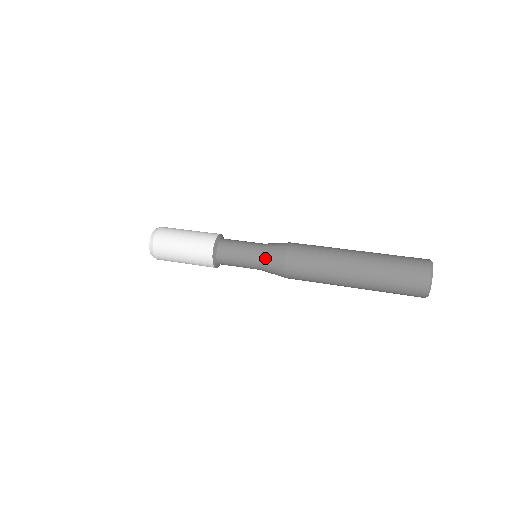
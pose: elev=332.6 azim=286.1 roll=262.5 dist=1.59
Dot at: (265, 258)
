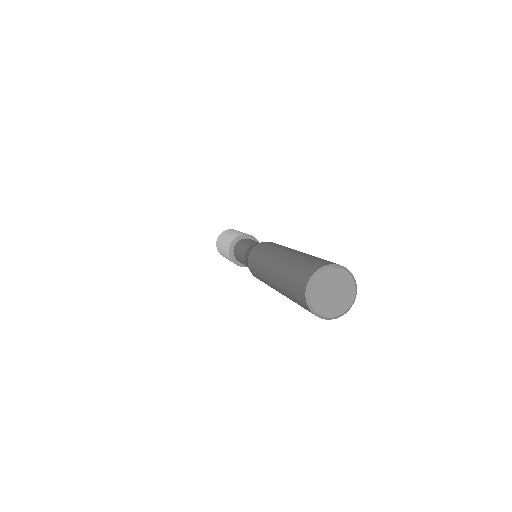
Dot at: (251, 246)
